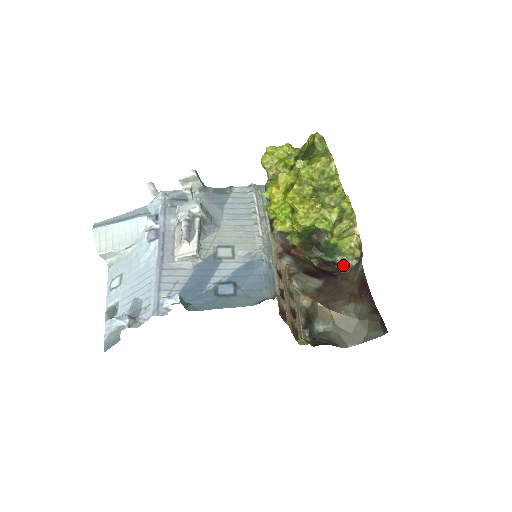
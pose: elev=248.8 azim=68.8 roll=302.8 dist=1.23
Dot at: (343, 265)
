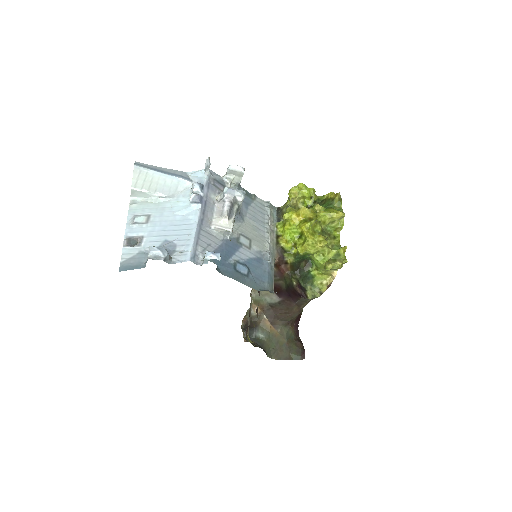
Dot at: (310, 293)
